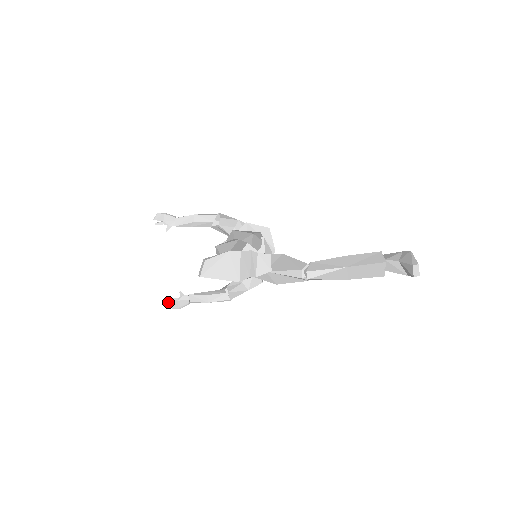
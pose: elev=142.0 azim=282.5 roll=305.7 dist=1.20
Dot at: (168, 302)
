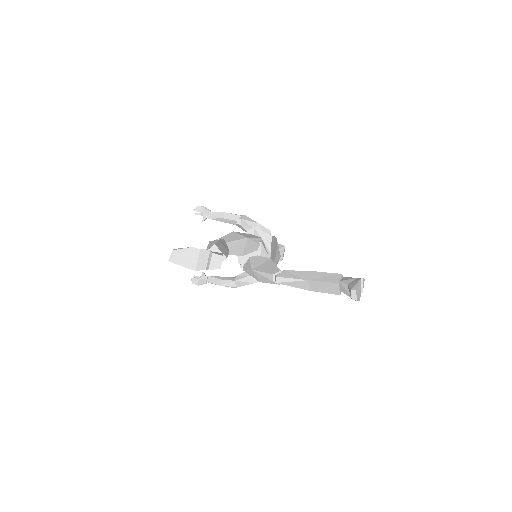
Dot at: (191, 278)
